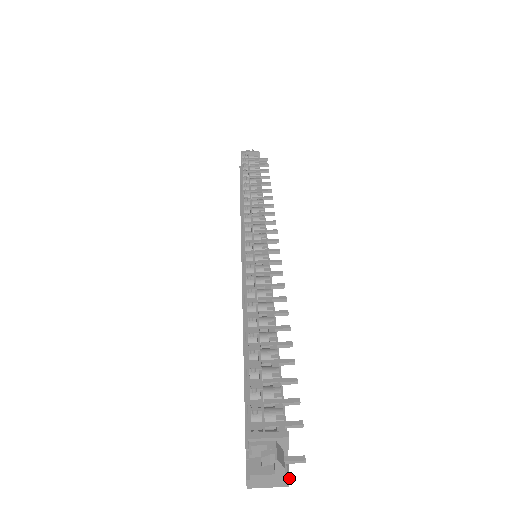
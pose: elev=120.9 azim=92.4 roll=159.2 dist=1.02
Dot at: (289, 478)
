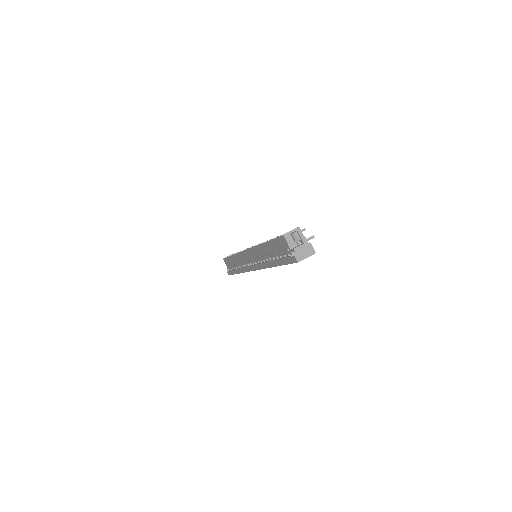
Dot at: occluded
